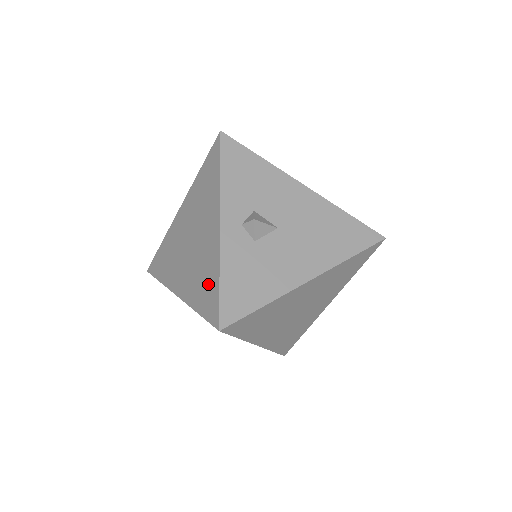
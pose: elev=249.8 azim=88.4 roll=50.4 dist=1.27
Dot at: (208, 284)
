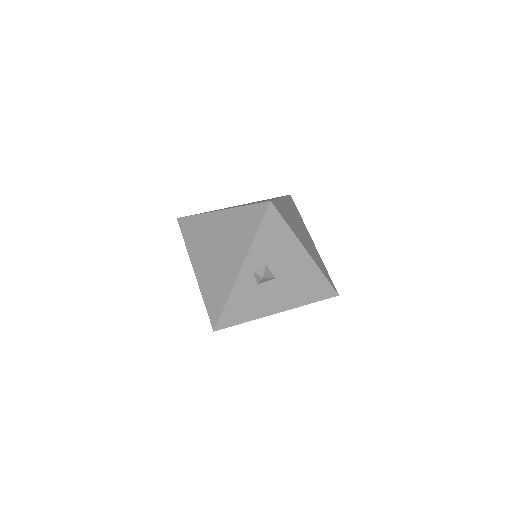
Dot at: (218, 296)
